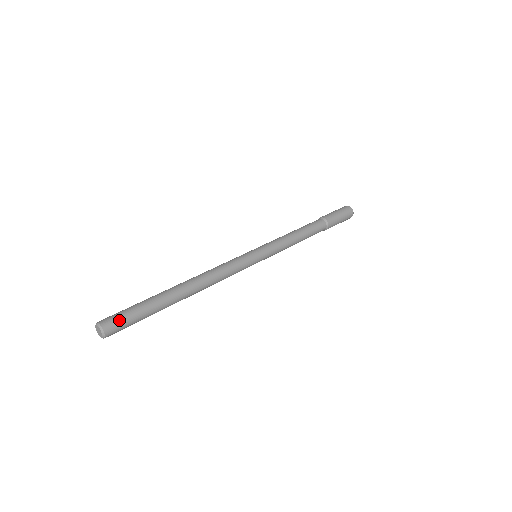
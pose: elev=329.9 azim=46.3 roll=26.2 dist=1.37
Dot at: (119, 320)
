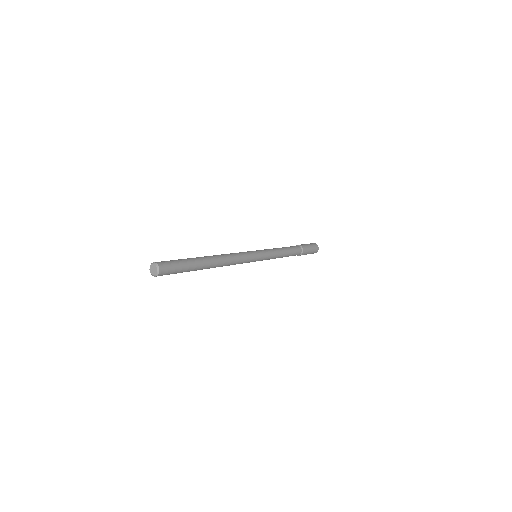
Dot at: (170, 265)
